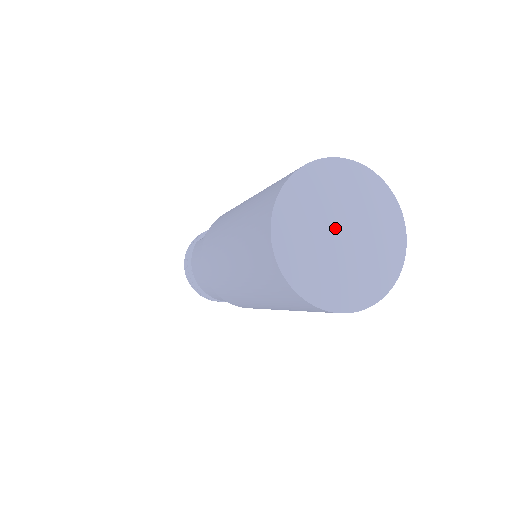
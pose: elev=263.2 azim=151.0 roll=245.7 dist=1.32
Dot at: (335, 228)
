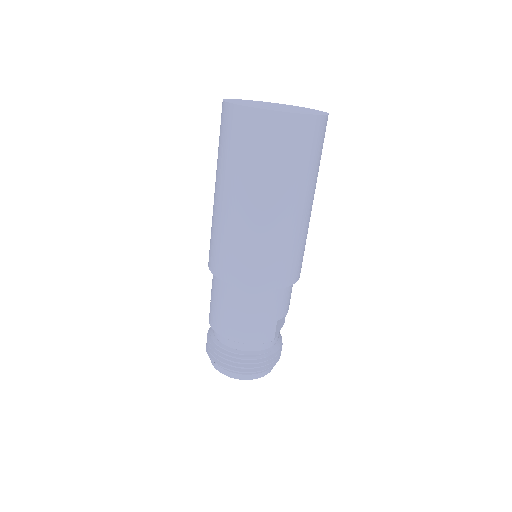
Dot at: occluded
